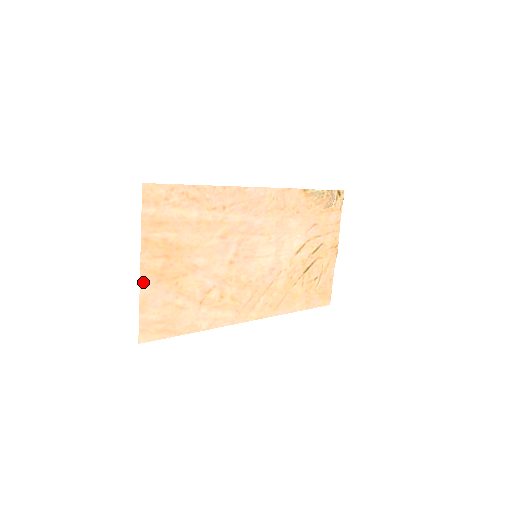
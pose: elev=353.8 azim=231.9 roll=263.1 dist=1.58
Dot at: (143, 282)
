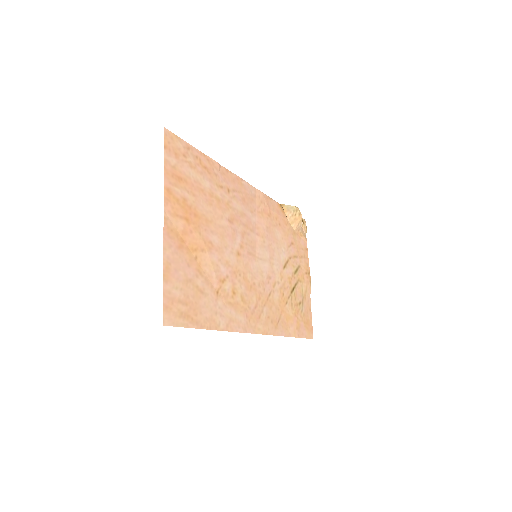
Dot at: (166, 242)
